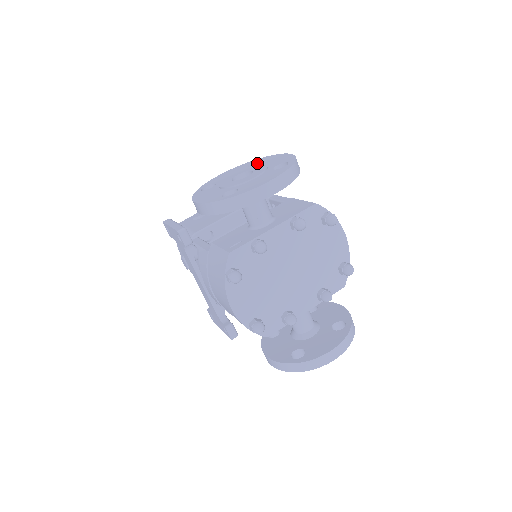
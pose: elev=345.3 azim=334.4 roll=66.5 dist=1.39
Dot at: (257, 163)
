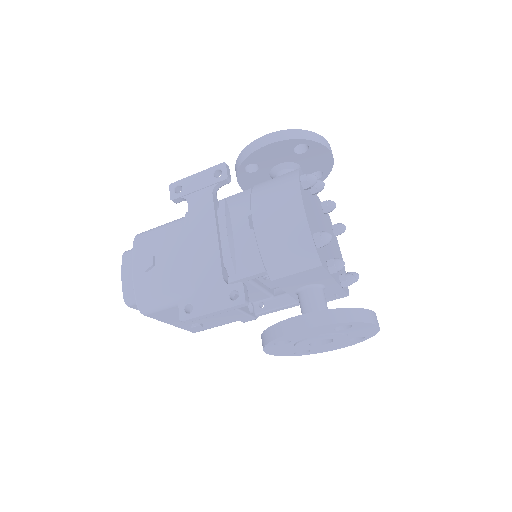
Dot at: occluded
